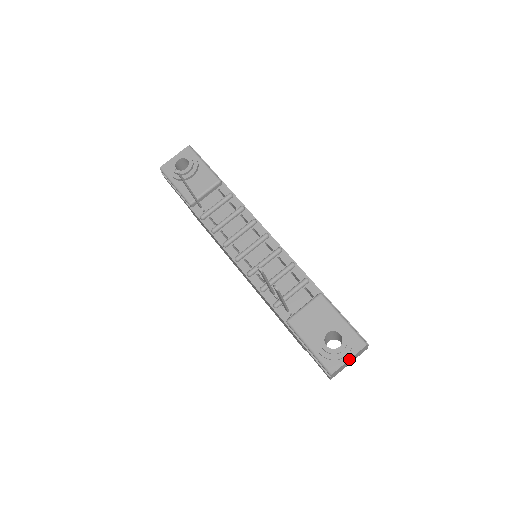
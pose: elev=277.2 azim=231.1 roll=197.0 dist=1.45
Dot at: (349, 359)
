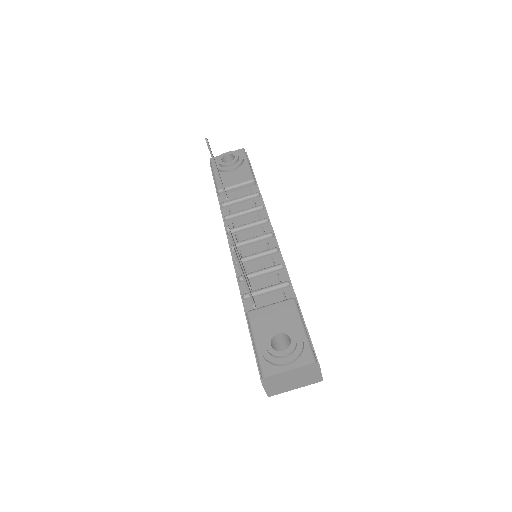
Dot at: (289, 369)
